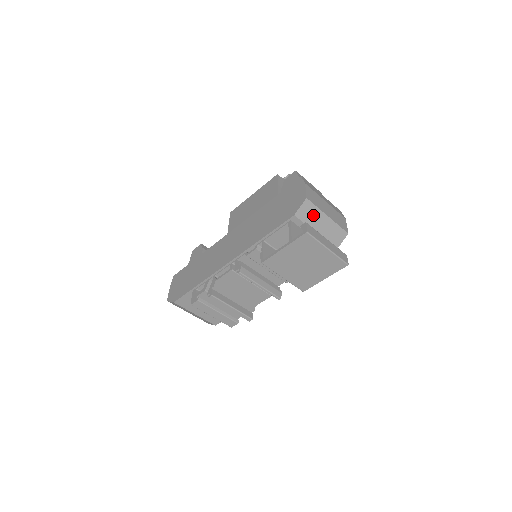
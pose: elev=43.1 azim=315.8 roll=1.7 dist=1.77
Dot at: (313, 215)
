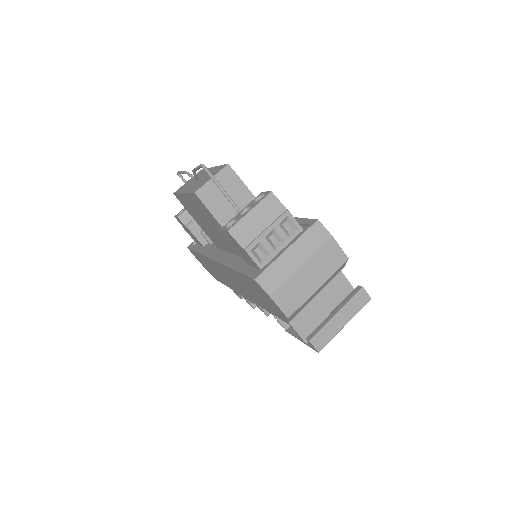
Dot at: (304, 304)
